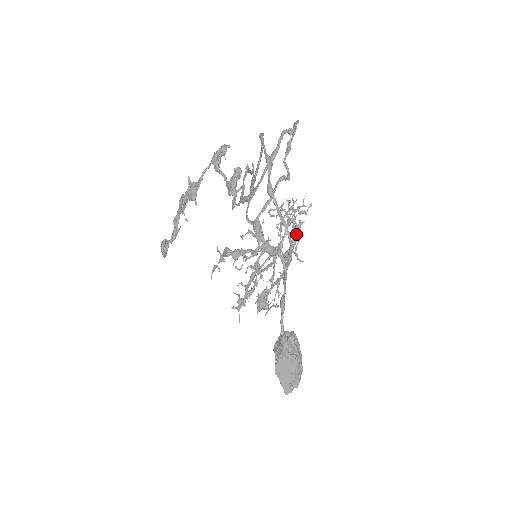
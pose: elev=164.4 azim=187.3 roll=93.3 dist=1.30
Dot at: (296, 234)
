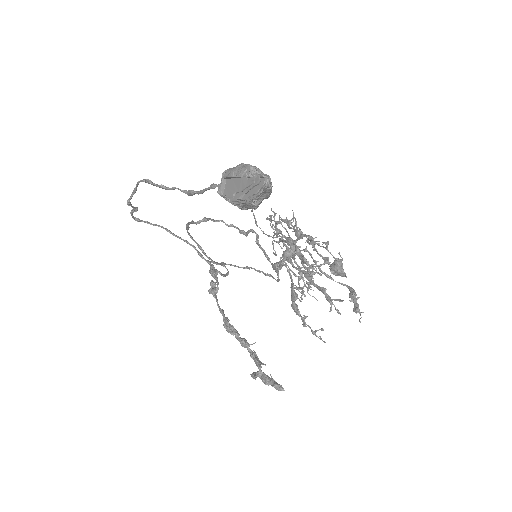
Dot at: (279, 221)
